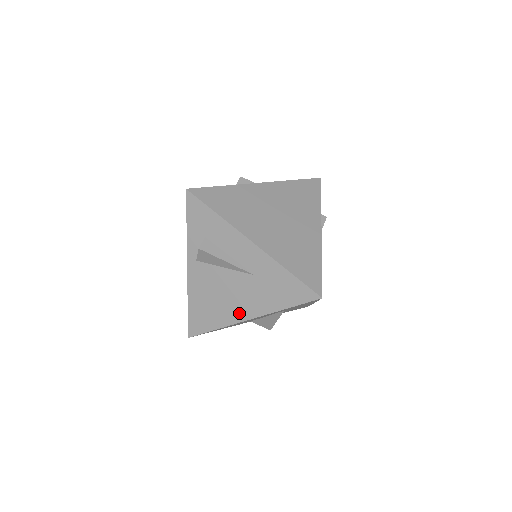
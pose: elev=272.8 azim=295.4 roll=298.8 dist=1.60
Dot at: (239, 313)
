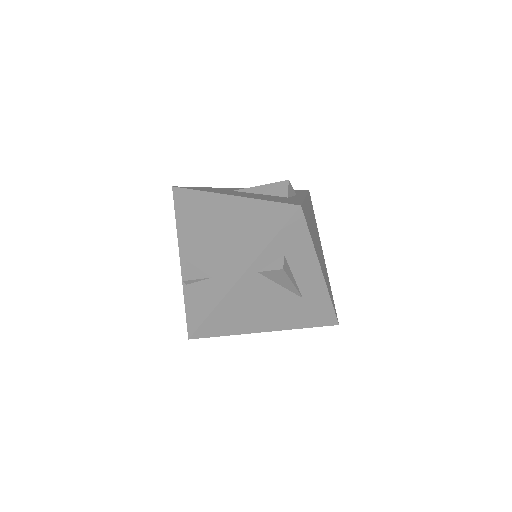
Dot at: (264, 325)
